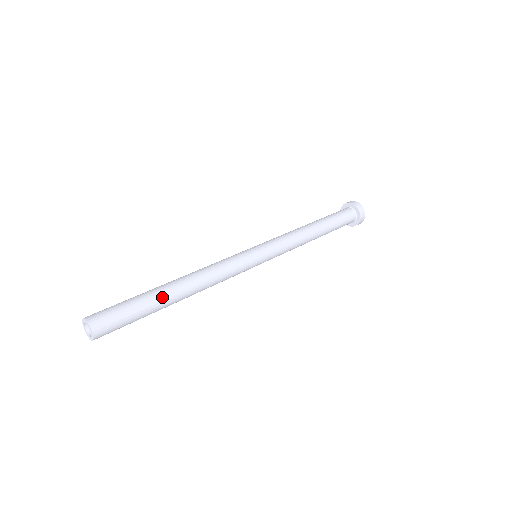
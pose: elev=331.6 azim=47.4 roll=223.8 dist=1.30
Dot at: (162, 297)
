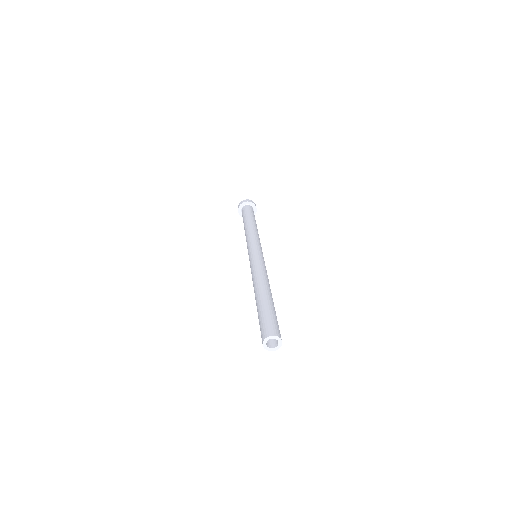
Dot at: occluded
